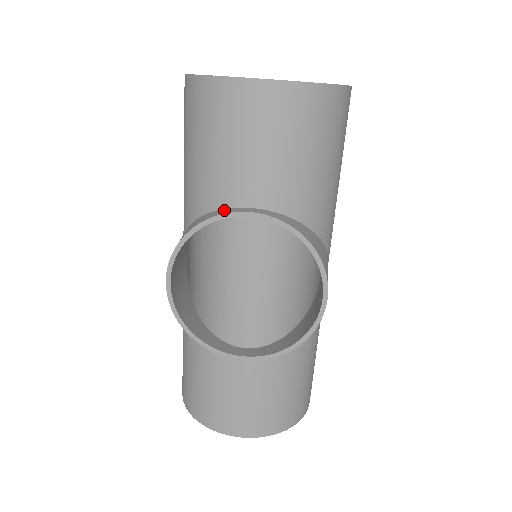
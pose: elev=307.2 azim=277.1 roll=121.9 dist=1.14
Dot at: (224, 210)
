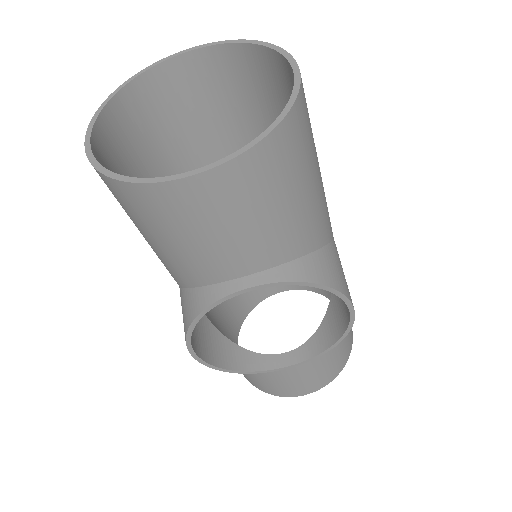
Dot at: (218, 289)
